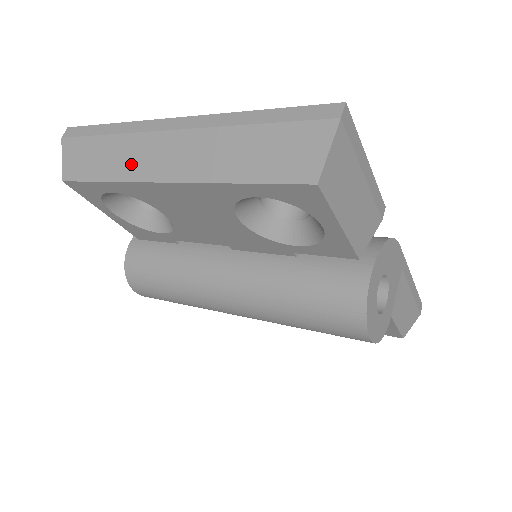
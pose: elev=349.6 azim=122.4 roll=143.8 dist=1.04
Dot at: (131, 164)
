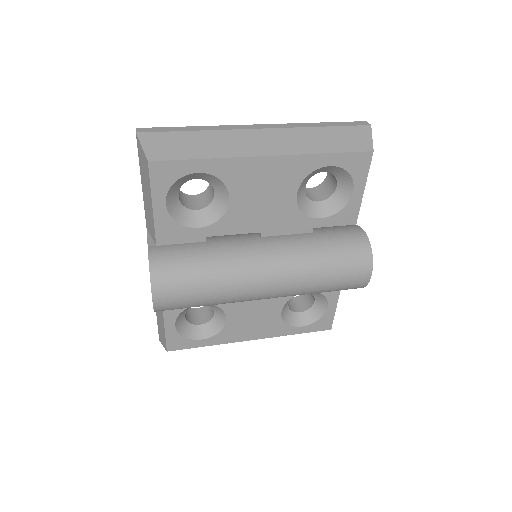
Dot at: (229, 147)
